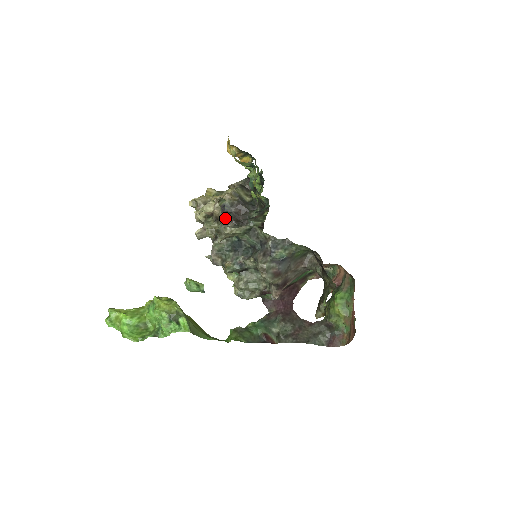
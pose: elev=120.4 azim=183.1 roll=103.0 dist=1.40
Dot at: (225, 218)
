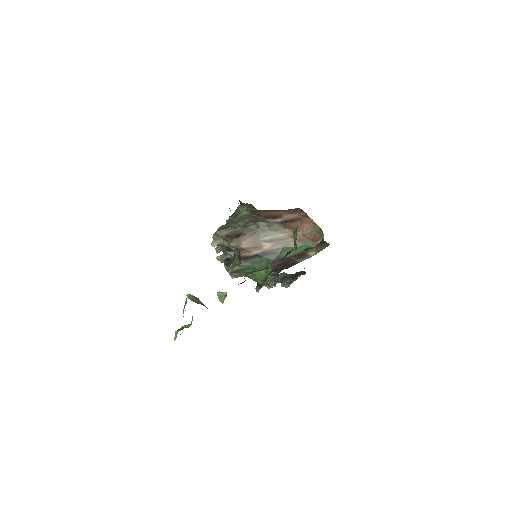
Dot at: occluded
